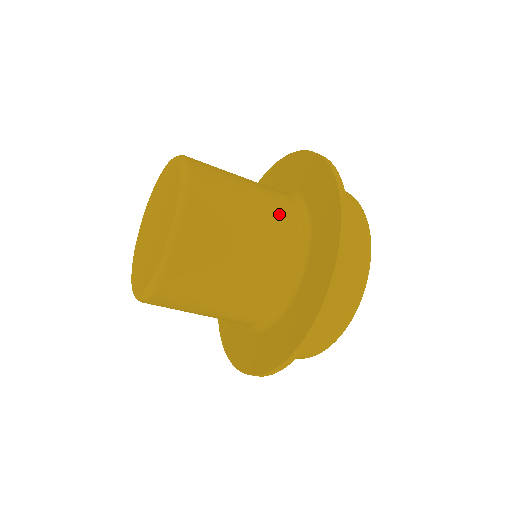
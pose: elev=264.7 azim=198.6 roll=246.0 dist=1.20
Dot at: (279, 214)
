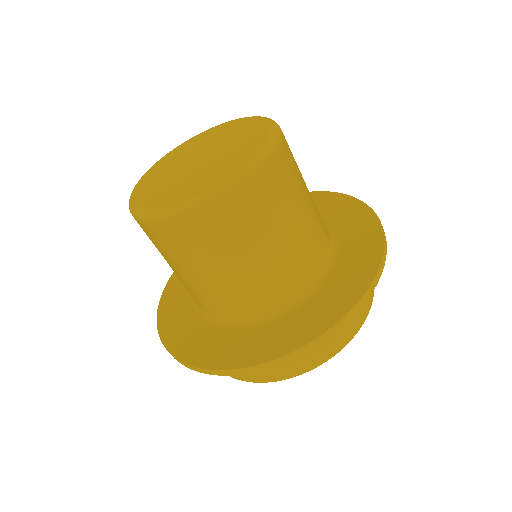
Dot at: (288, 271)
